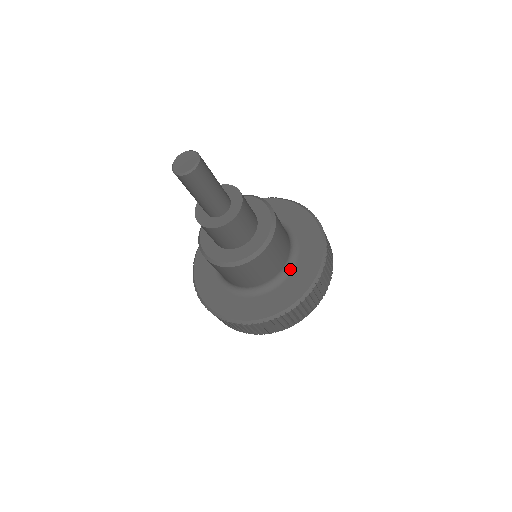
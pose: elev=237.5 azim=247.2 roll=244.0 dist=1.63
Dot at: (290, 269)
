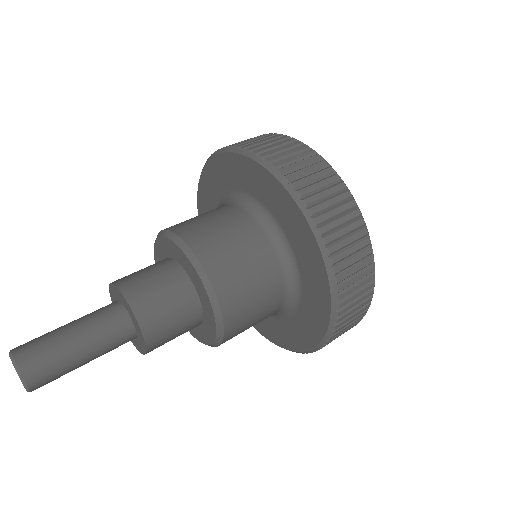
Dot at: (290, 256)
